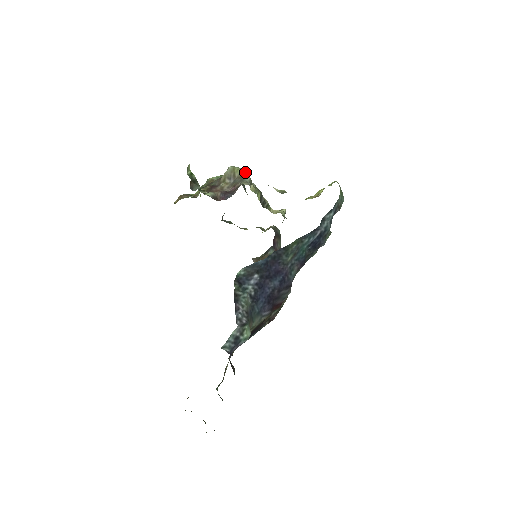
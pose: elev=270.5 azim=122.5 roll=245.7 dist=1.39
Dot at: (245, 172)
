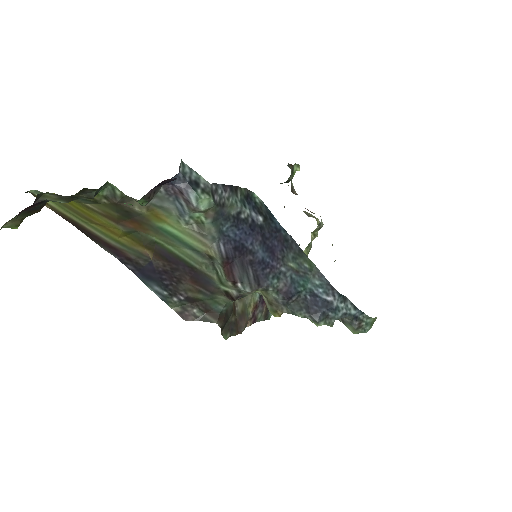
Dot at: occluded
